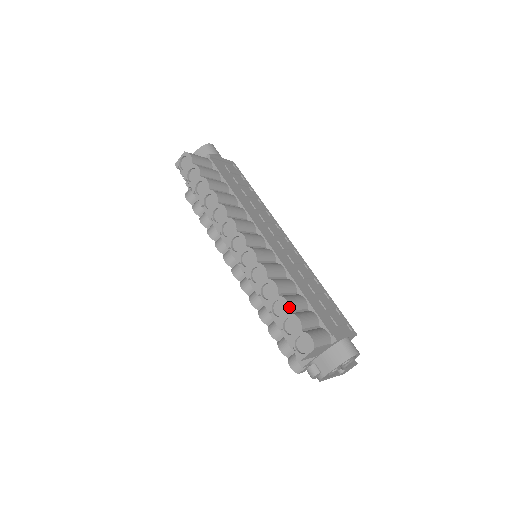
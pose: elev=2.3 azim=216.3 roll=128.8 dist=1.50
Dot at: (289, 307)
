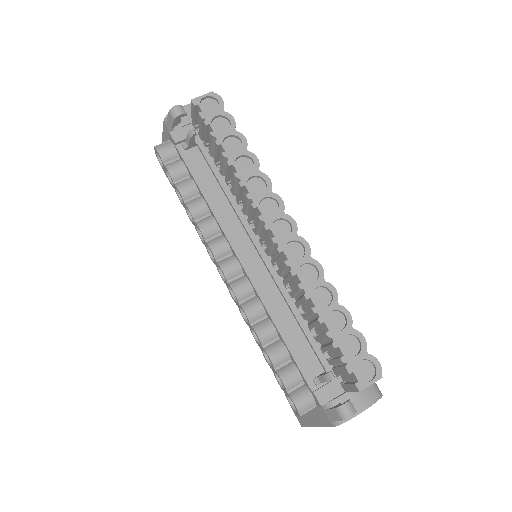
Dot at: (352, 321)
